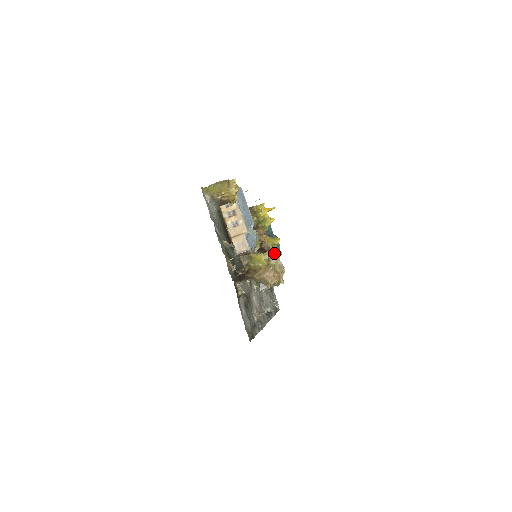
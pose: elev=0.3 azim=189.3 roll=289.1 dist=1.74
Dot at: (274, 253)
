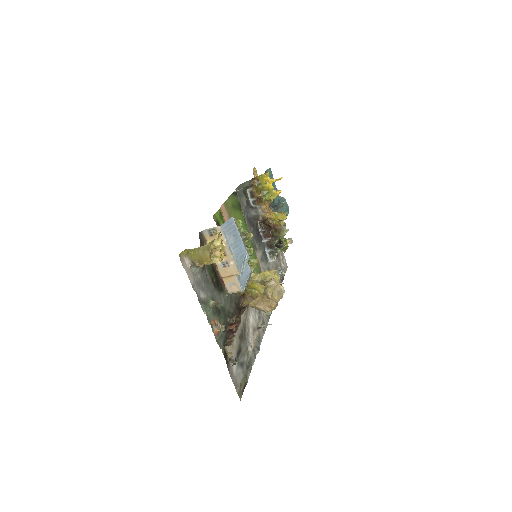
Dot at: (272, 280)
